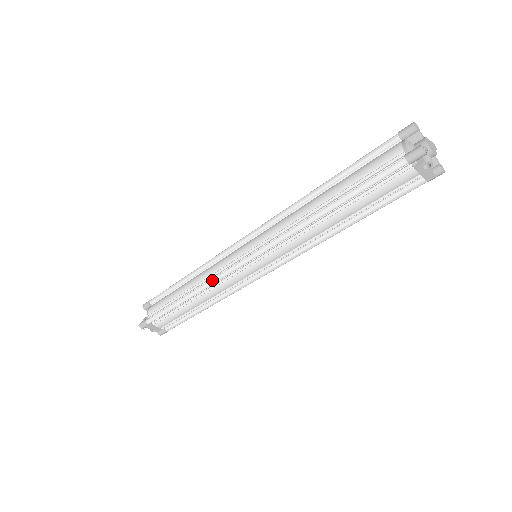
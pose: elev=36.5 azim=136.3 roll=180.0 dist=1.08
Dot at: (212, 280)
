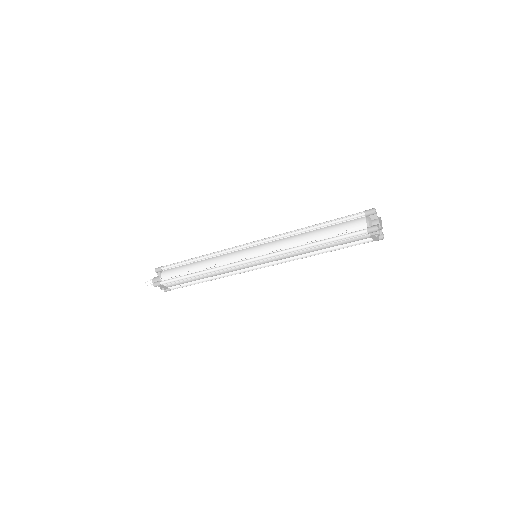
Dot at: (223, 267)
